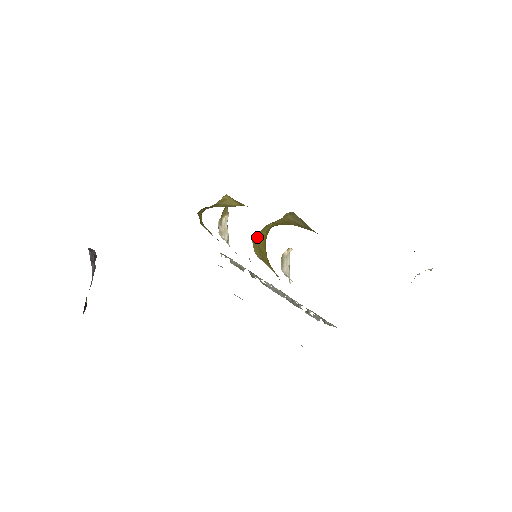
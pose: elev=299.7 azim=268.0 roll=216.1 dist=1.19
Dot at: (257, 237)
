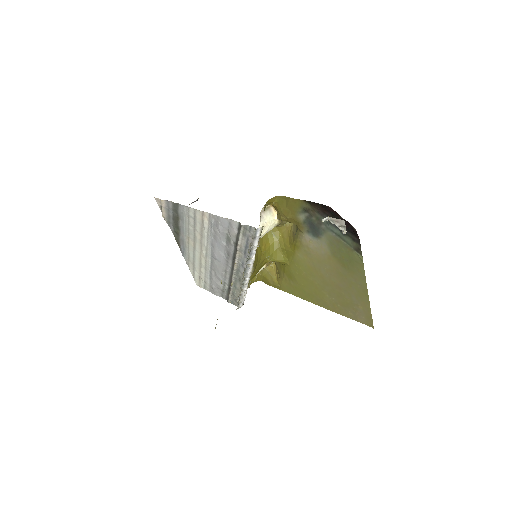
Dot at: occluded
